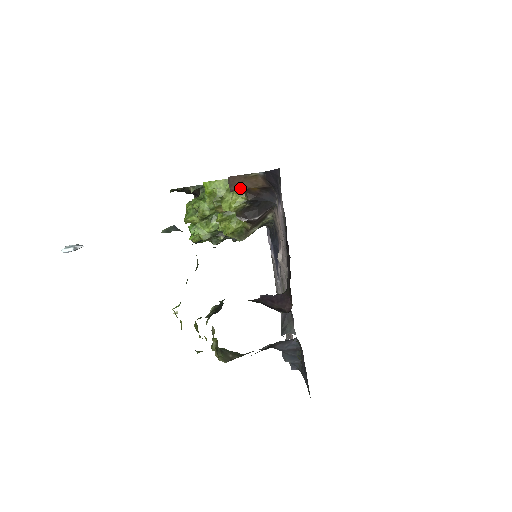
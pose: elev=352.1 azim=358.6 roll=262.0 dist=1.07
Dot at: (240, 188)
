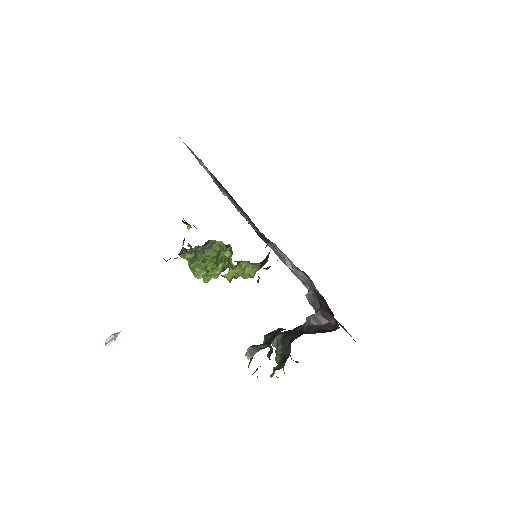
Dot at: occluded
